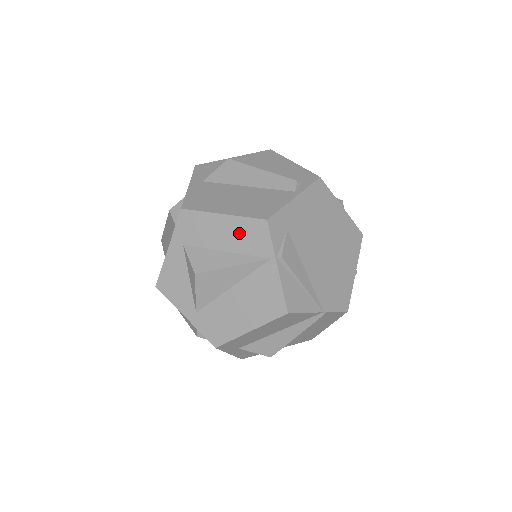
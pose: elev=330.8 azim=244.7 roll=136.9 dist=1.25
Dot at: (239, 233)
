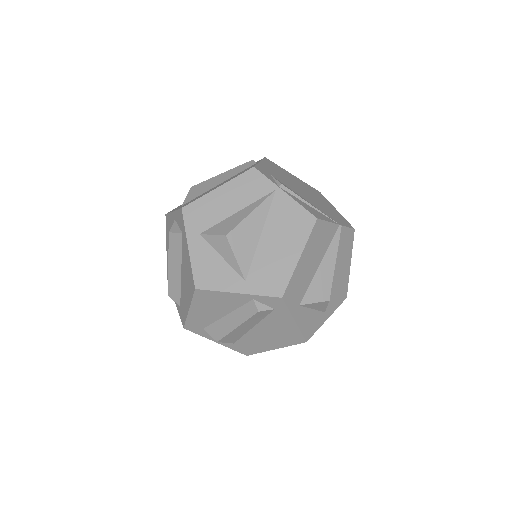
Dot at: (239, 191)
